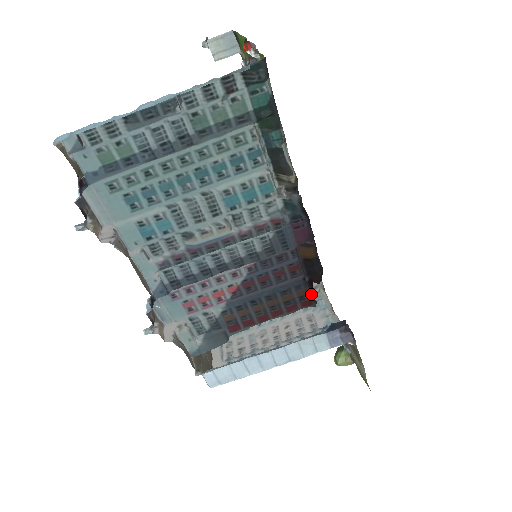
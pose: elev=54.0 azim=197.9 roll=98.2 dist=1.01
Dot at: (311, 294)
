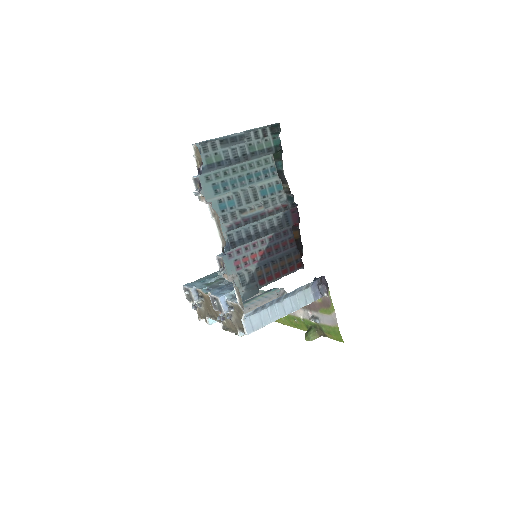
Dot at: (301, 259)
